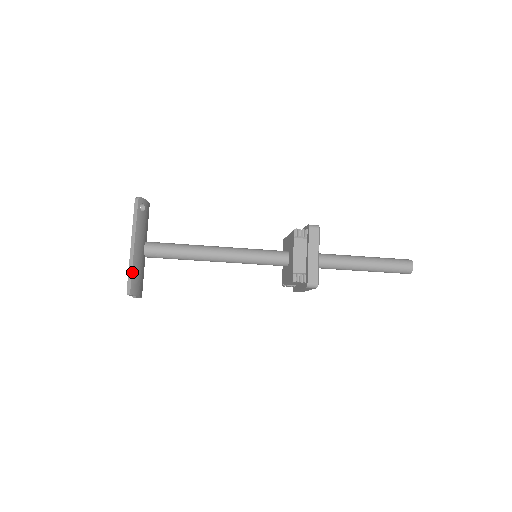
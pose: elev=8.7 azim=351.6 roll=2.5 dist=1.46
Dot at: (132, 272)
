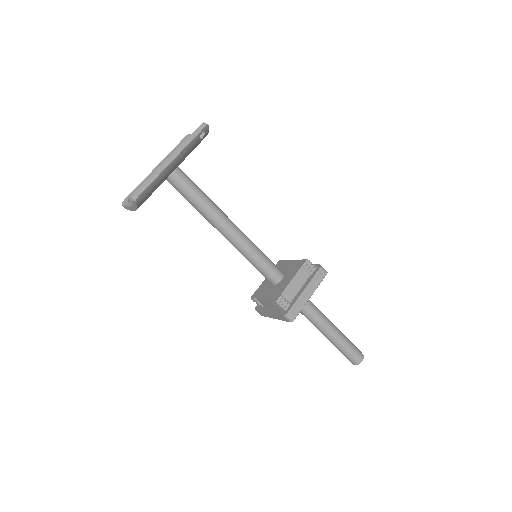
Dot at: (152, 182)
